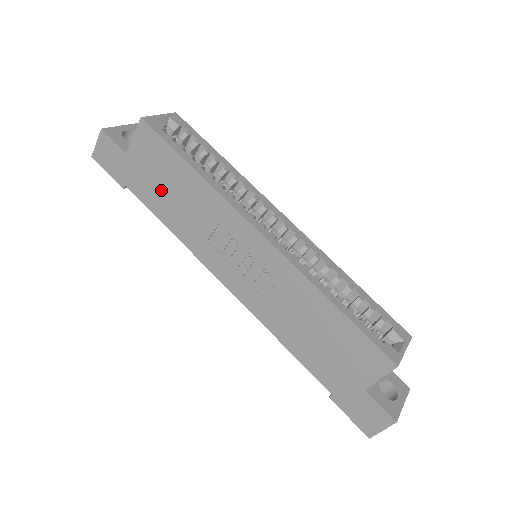
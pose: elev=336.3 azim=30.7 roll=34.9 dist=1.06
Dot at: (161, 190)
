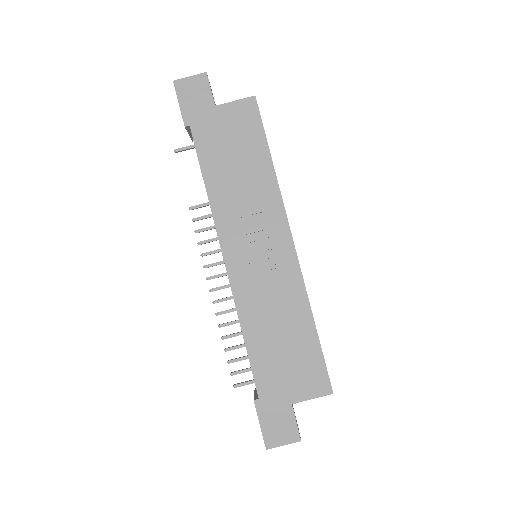
Dot at: (226, 154)
